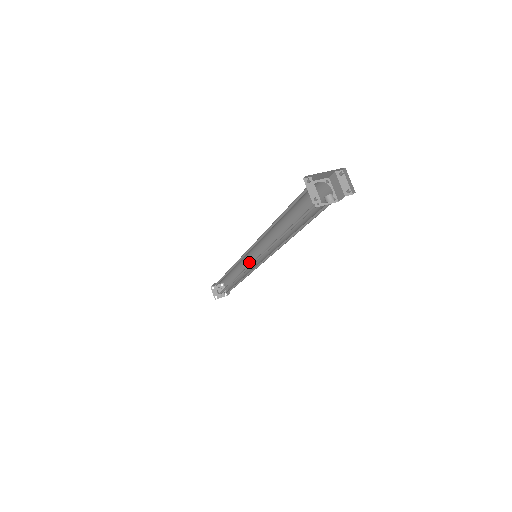
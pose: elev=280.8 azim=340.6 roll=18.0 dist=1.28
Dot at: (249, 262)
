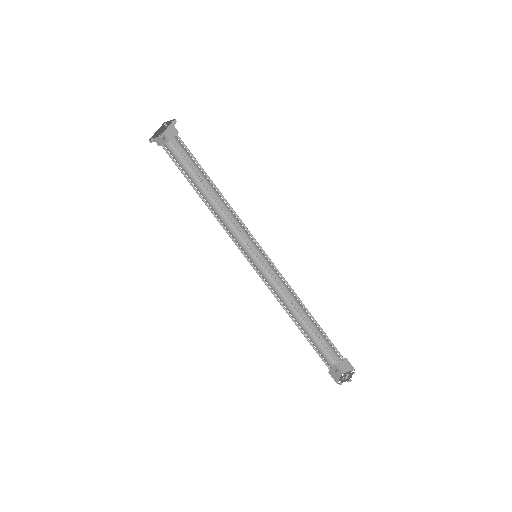
Dot at: occluded
